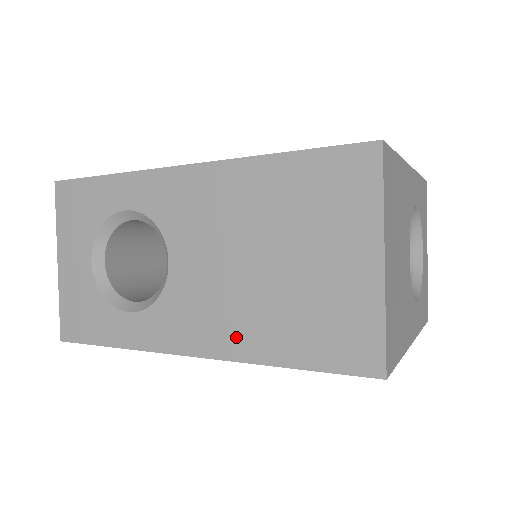
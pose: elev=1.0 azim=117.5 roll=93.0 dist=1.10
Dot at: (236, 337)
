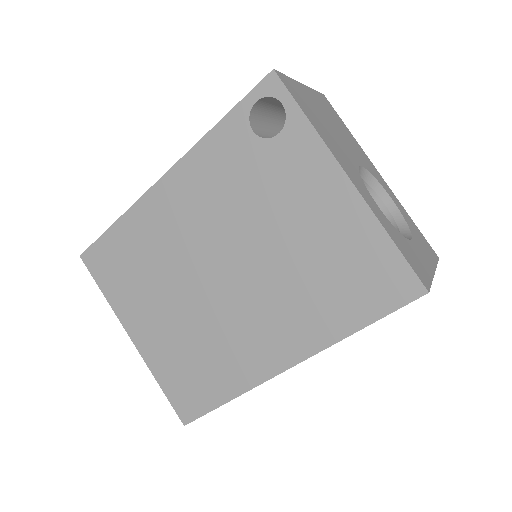
Dot at: occluded
